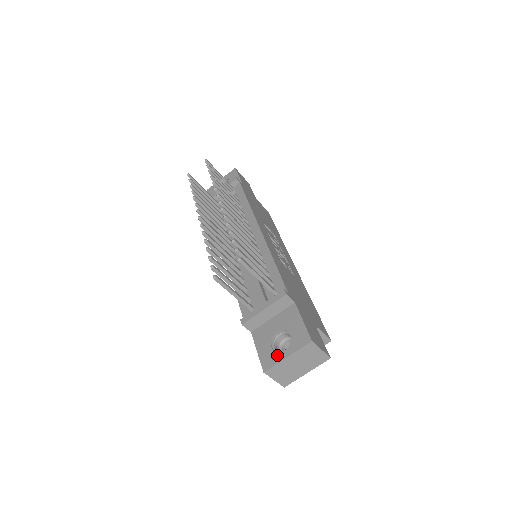
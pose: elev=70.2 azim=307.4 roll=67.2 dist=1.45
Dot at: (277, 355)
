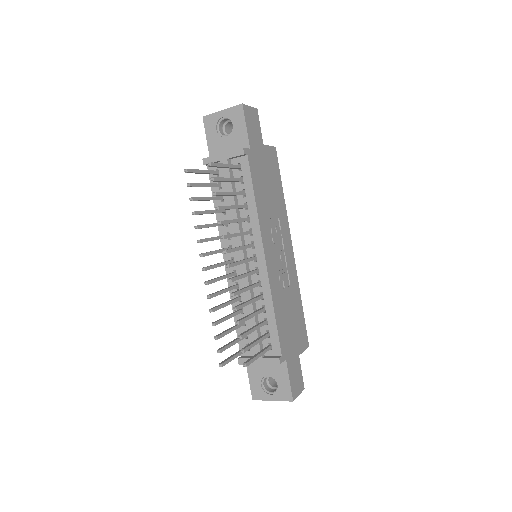
Dot at: (264, 394)
